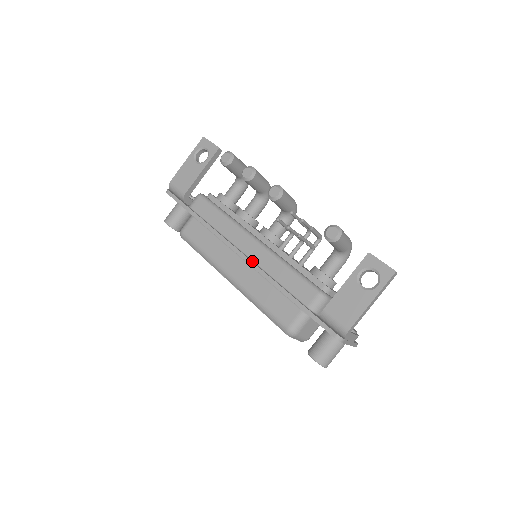
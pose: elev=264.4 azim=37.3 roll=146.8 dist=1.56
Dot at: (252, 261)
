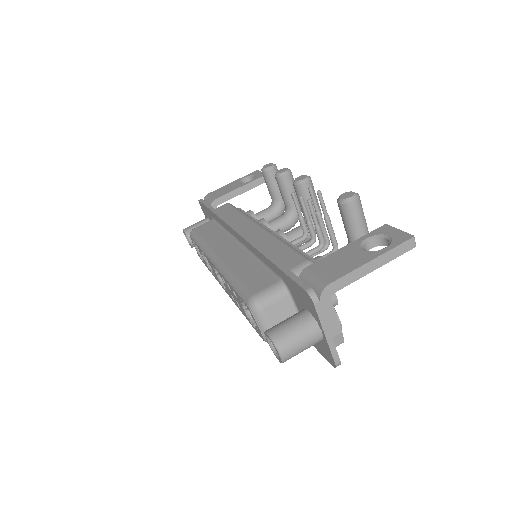
Dot at: occluded
